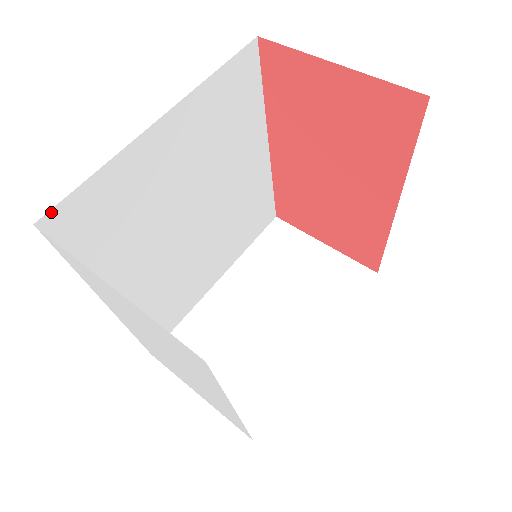
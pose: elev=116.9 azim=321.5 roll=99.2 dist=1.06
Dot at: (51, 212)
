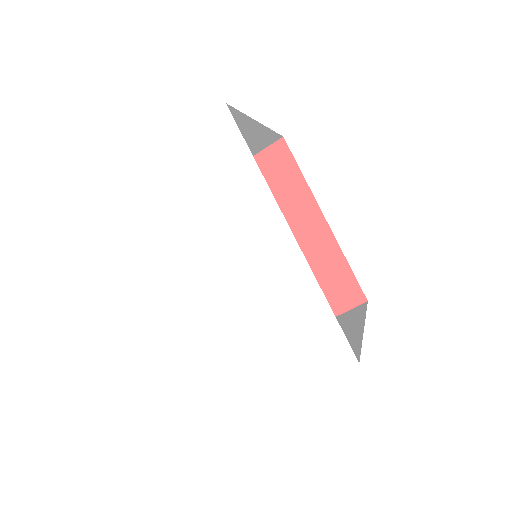
Dot at: occluded
